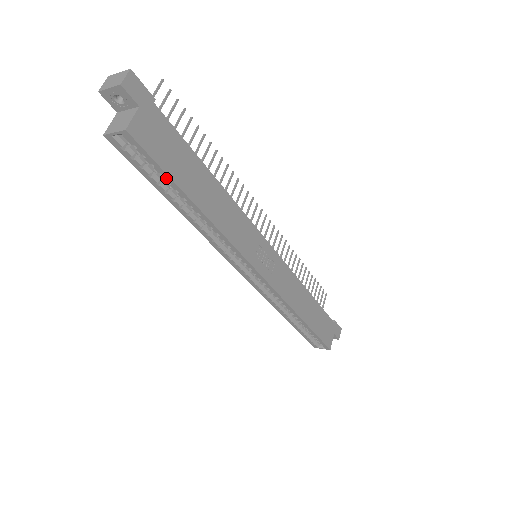
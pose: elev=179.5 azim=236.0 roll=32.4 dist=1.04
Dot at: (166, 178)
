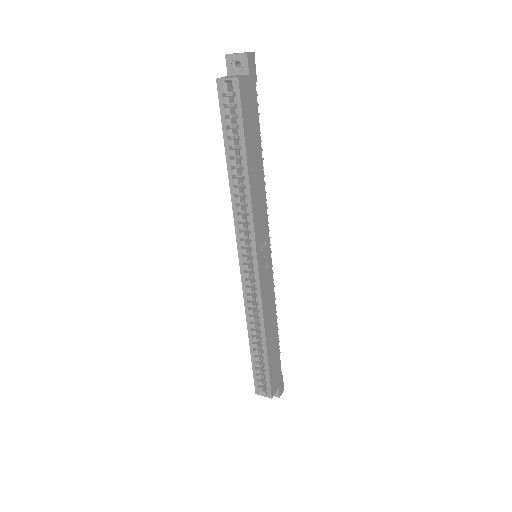
Dot at: (240, 132)
